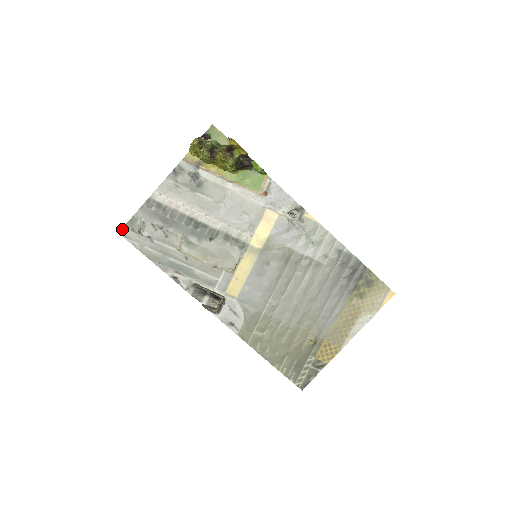
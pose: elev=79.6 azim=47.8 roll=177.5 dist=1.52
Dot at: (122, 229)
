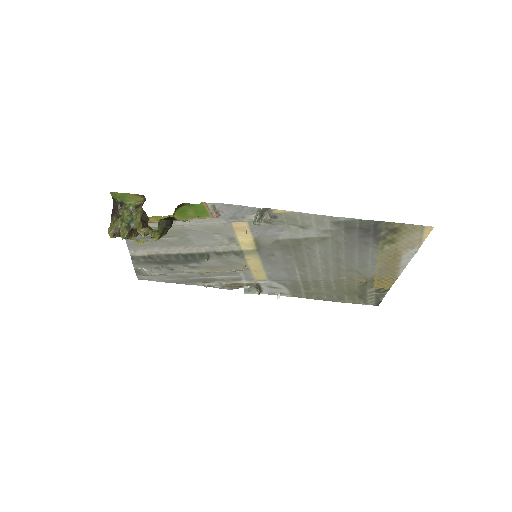
Dot at: (137, 277)
